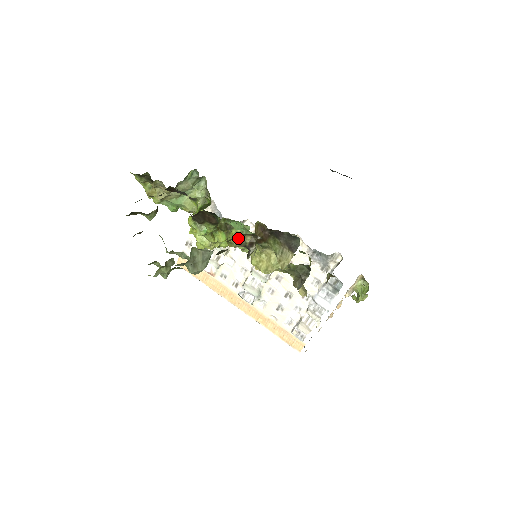
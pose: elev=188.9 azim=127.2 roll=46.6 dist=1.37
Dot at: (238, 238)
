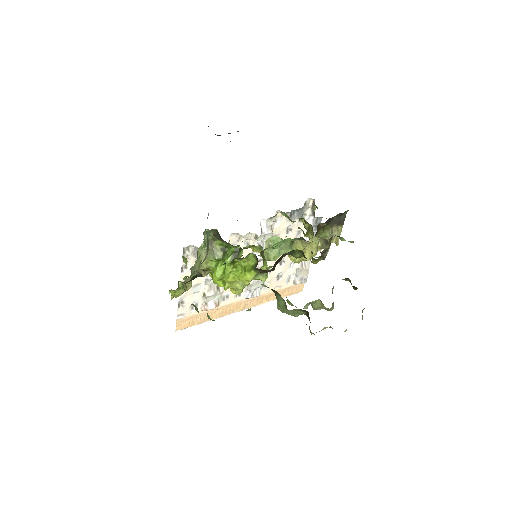
Dot at: (323, 251)
